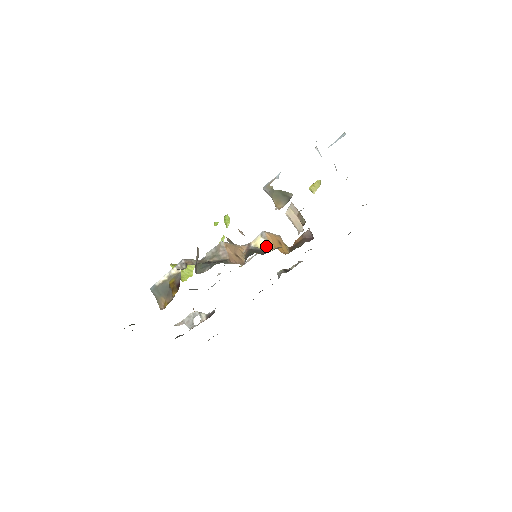
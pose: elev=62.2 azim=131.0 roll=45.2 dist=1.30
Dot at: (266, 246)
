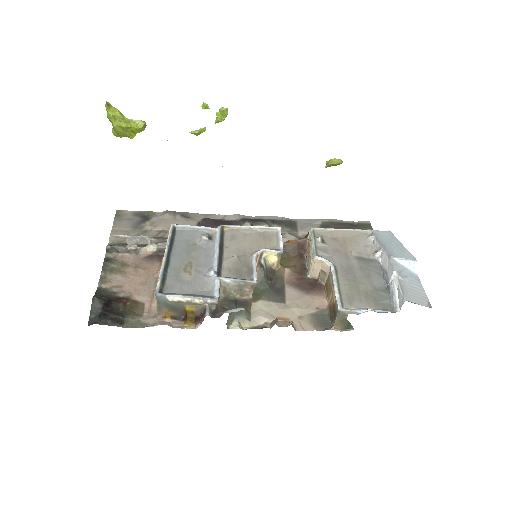
Dot at: (274, 263)
